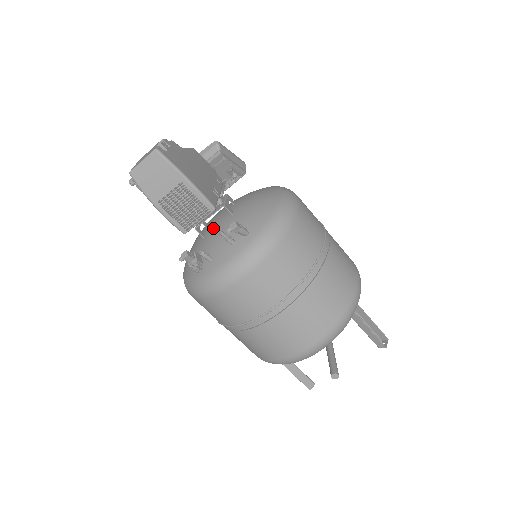
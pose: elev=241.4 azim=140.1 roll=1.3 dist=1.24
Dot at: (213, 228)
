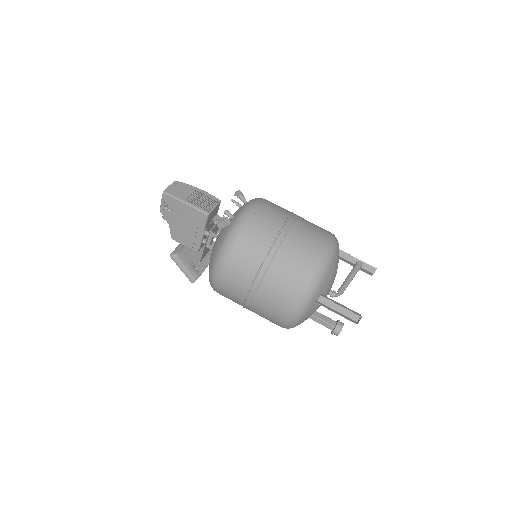
Dot at: occluded
